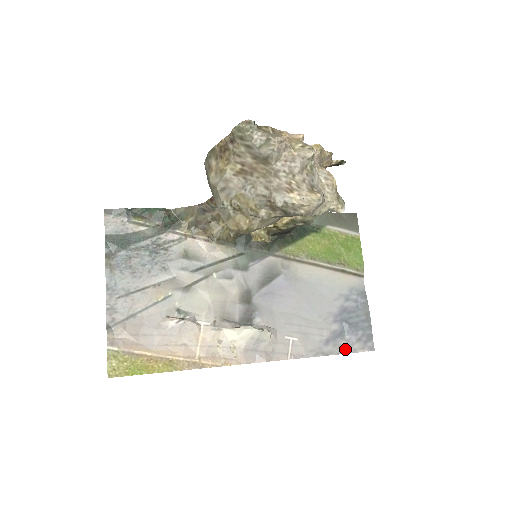
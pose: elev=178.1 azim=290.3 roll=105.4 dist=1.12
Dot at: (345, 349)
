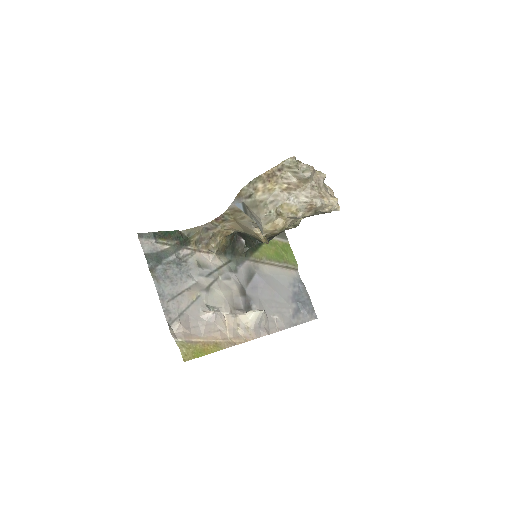
Dot at: (304, 320)
